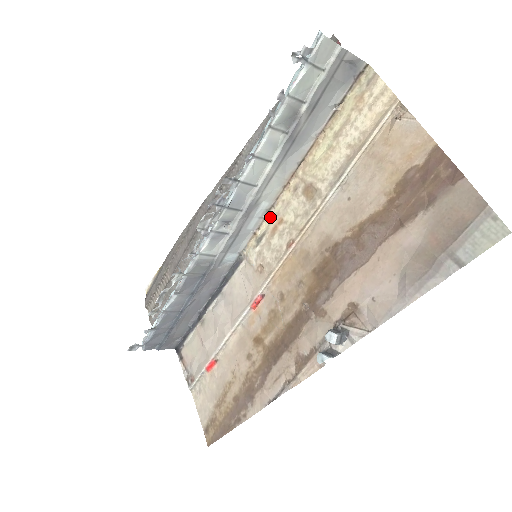
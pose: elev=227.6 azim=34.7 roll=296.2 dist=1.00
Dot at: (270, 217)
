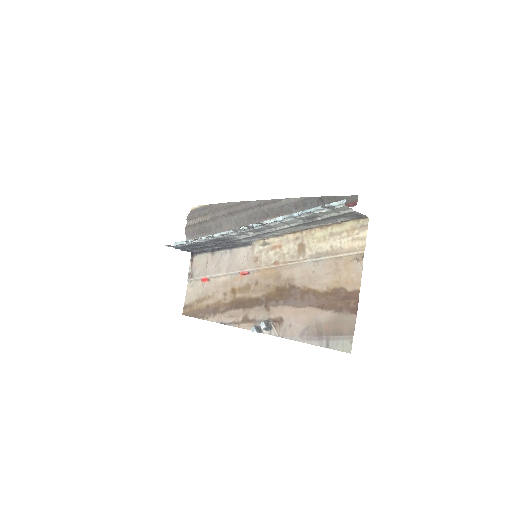
Dot at: (277, 239)
